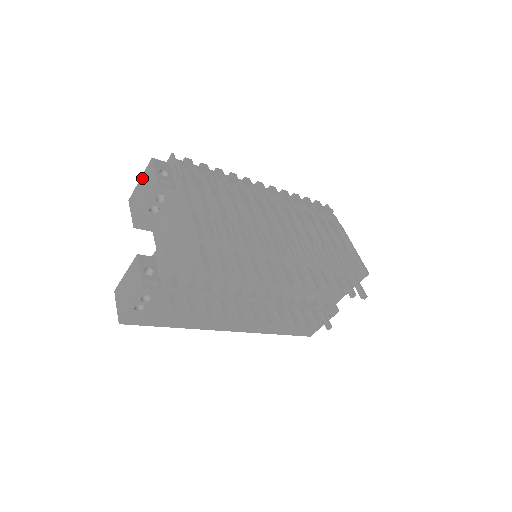
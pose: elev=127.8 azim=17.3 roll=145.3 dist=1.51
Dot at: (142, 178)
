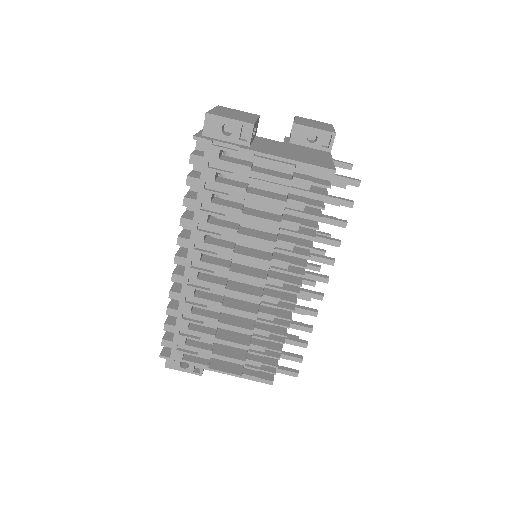
Dot at: occluded
